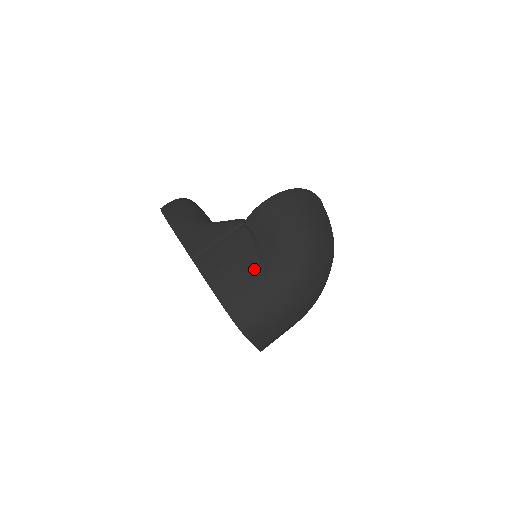
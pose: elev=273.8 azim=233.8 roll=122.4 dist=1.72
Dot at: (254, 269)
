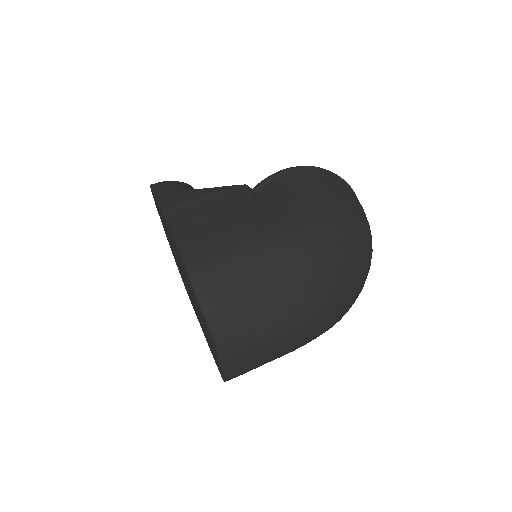
Dot at: (246, 224)
